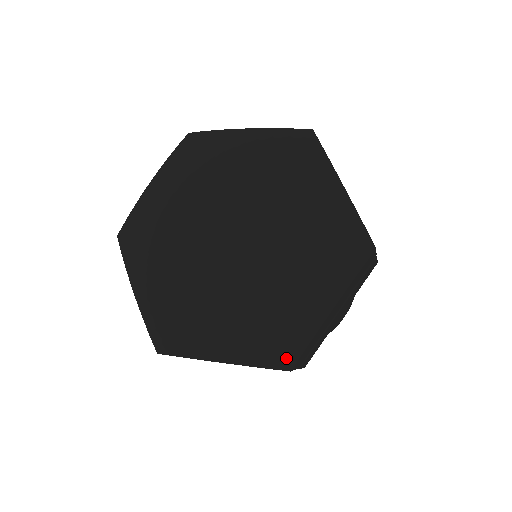
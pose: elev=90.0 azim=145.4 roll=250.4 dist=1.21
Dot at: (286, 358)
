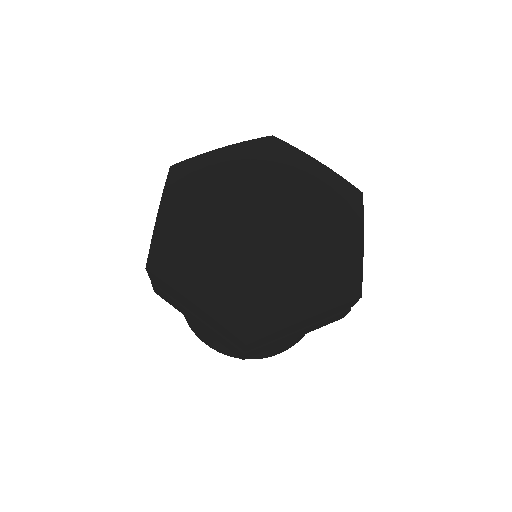
Dot at: (250, 333)
